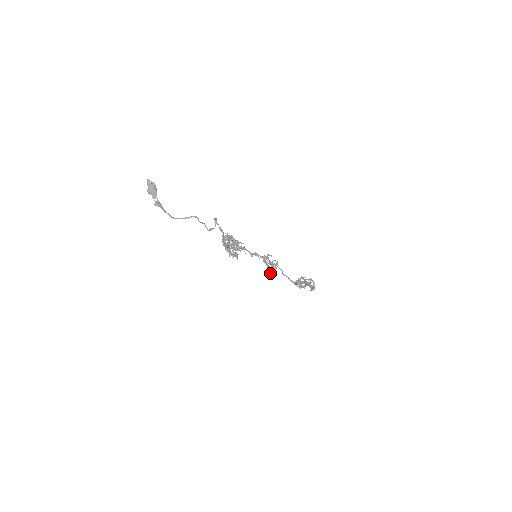
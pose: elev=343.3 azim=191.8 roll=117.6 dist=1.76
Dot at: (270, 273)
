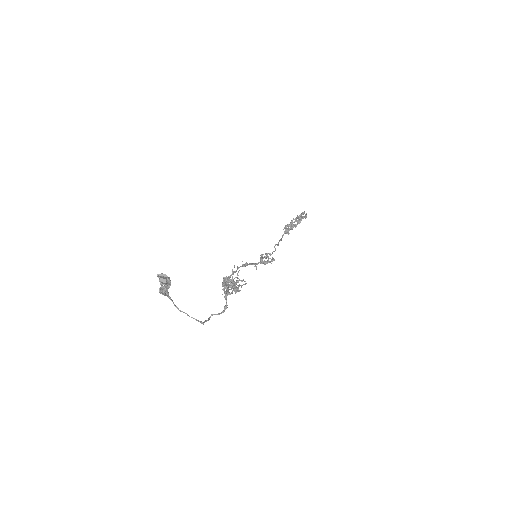
Dot at: (260, 257)
